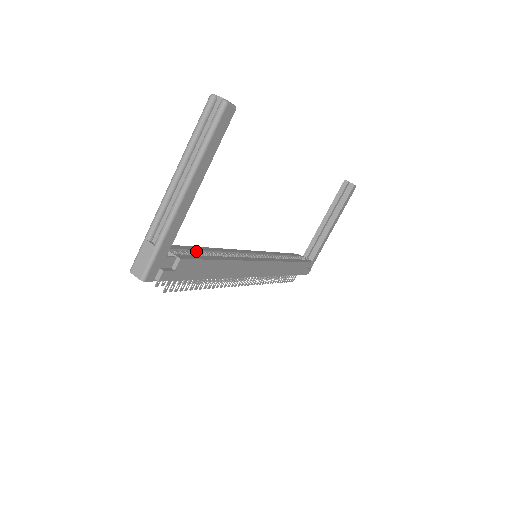
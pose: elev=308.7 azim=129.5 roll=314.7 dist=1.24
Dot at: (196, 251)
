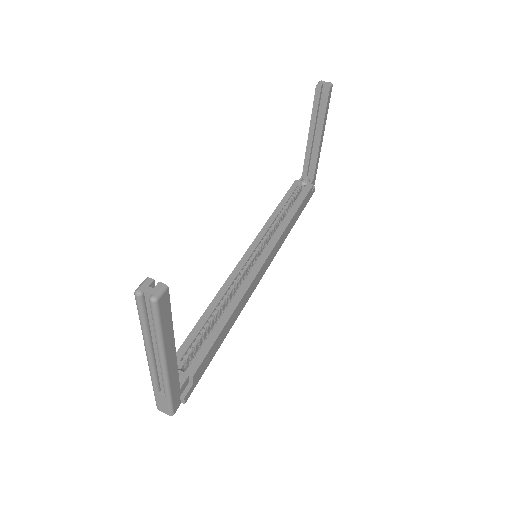
Dot at: (201, 330)
